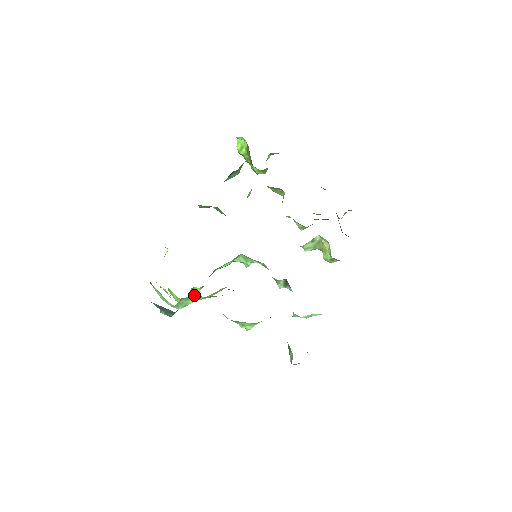
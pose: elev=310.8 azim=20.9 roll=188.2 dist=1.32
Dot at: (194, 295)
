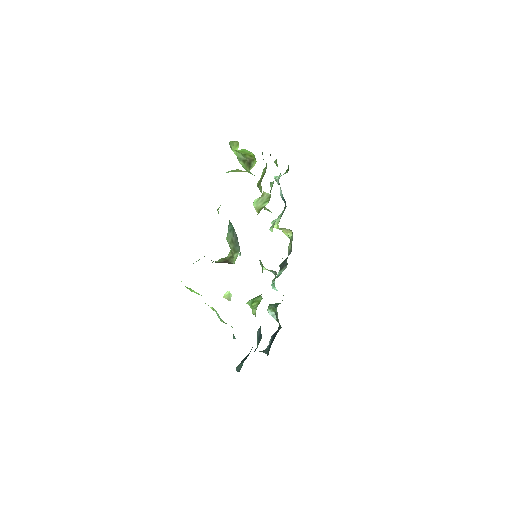
Dot at: occluded
